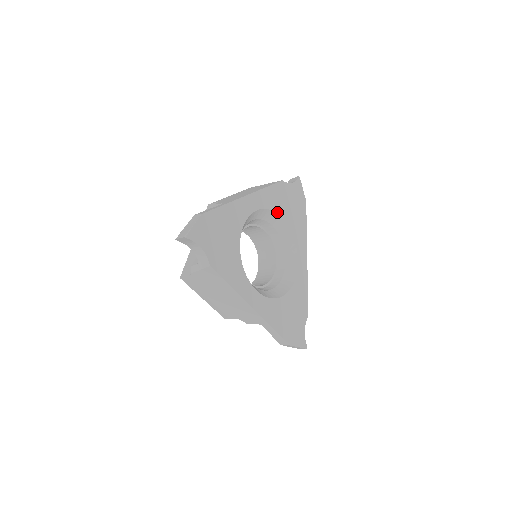
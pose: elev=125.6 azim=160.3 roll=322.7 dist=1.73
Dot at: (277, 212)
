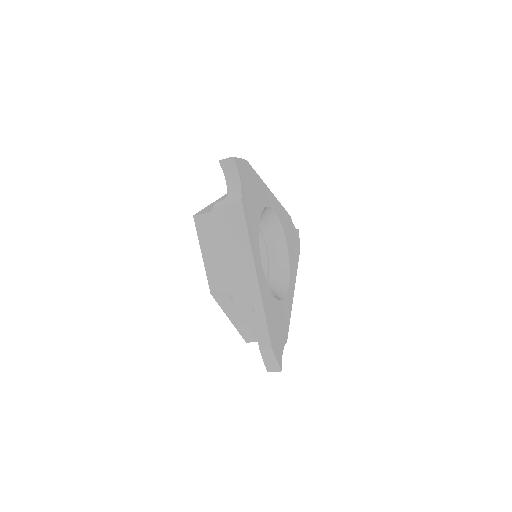
Dot at: (284, 231)
